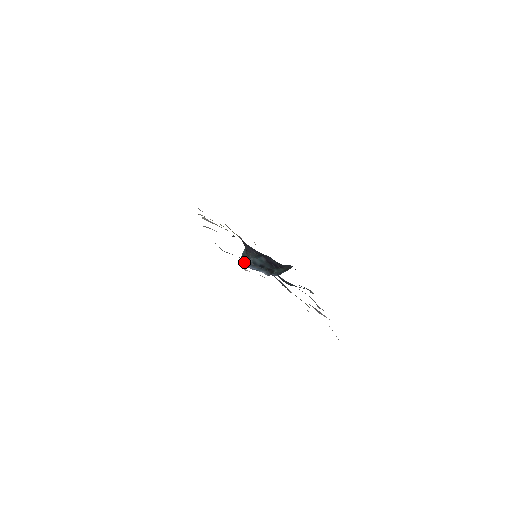
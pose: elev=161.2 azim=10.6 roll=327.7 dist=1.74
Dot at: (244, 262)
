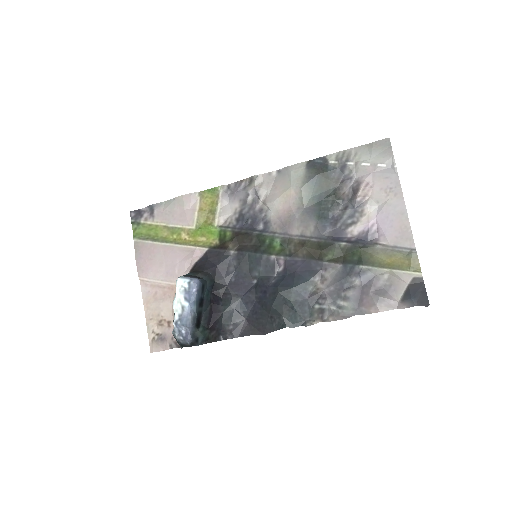
Dot at: (192, 277)
